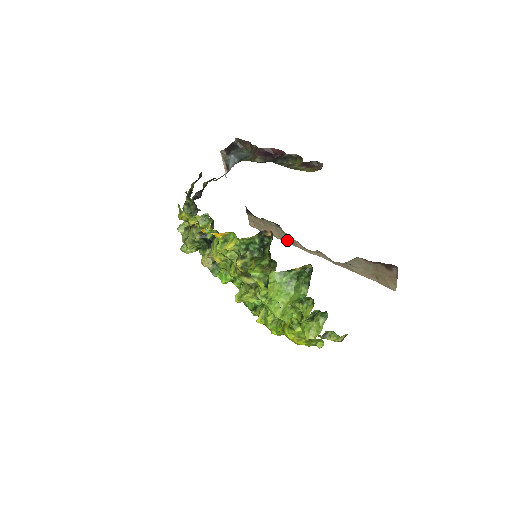
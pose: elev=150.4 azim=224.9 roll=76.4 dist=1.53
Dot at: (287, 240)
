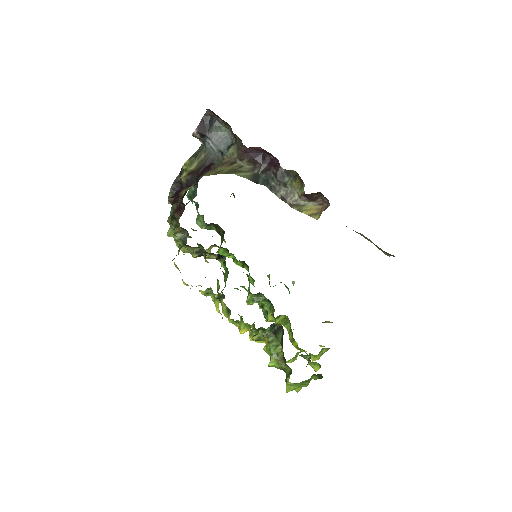
Dot at: occluded
